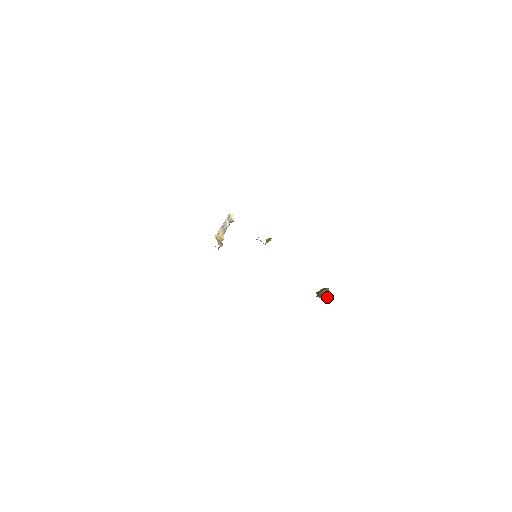
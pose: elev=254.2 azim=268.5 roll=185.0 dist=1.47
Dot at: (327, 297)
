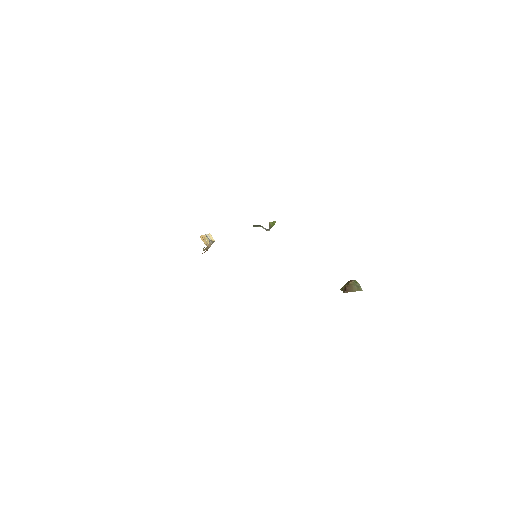
Dot at: (357, 290)
